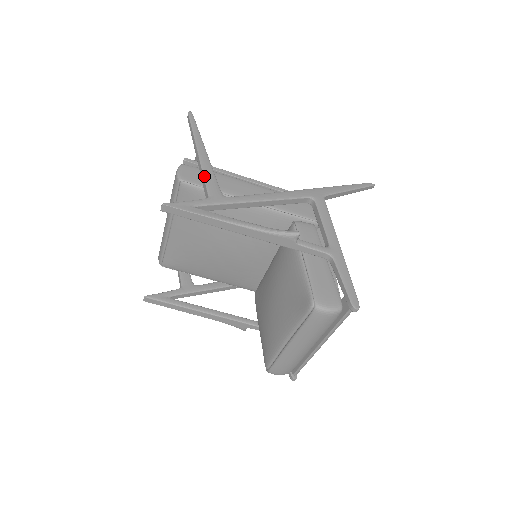
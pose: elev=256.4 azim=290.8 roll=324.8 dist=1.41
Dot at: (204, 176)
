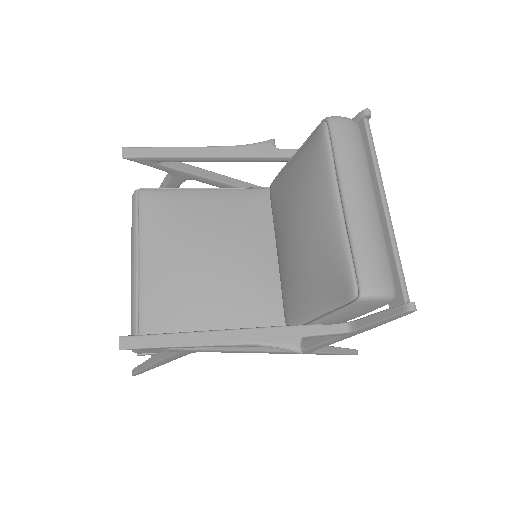
Dot at: (162, 183)
